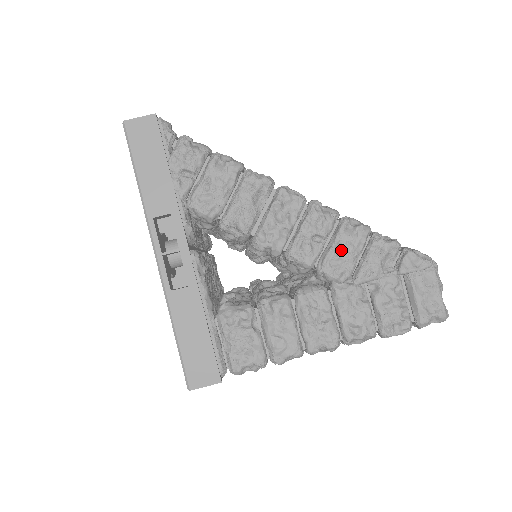
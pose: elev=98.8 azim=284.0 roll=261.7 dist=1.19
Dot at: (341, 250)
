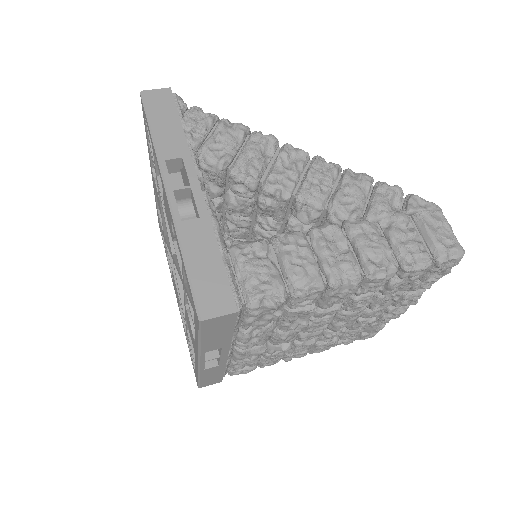
Dot at: (349, 191)
